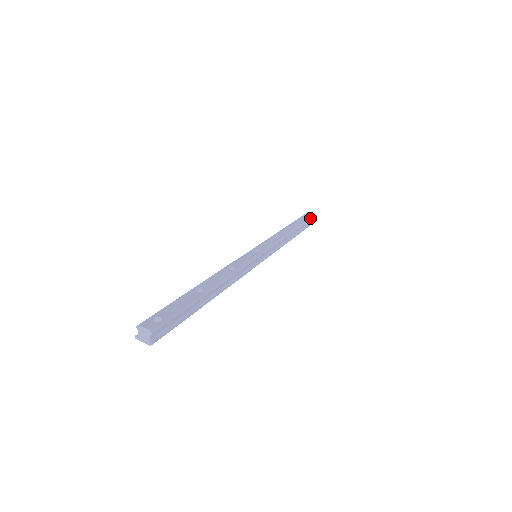
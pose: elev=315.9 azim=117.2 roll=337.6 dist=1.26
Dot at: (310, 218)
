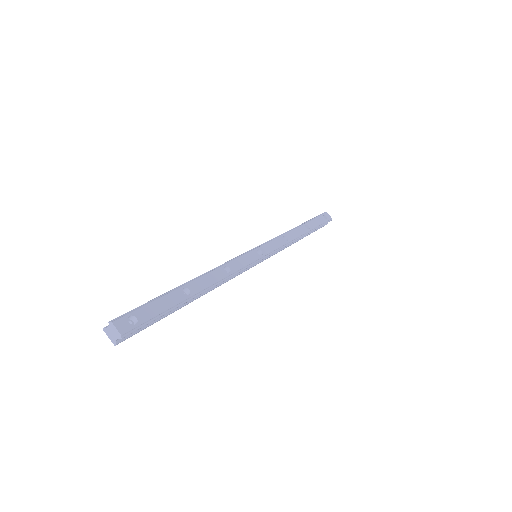
Dot at: (324, 222)
